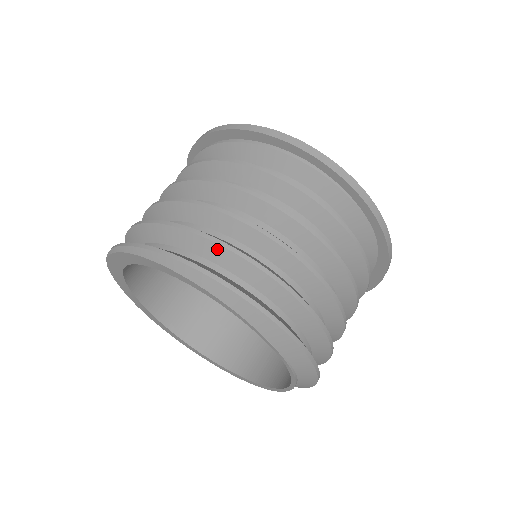
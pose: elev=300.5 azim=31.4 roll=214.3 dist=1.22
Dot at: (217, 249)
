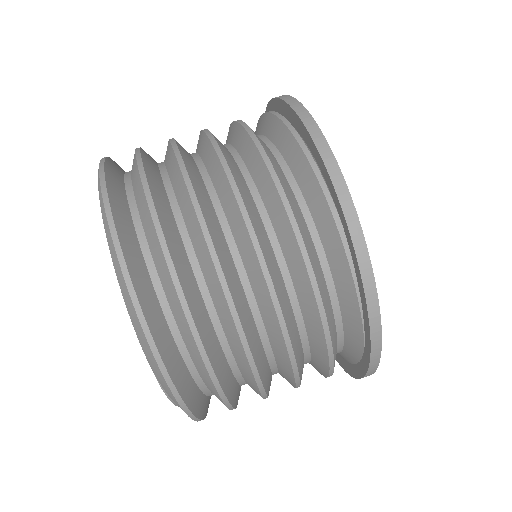
Dot at: (162, 259)
